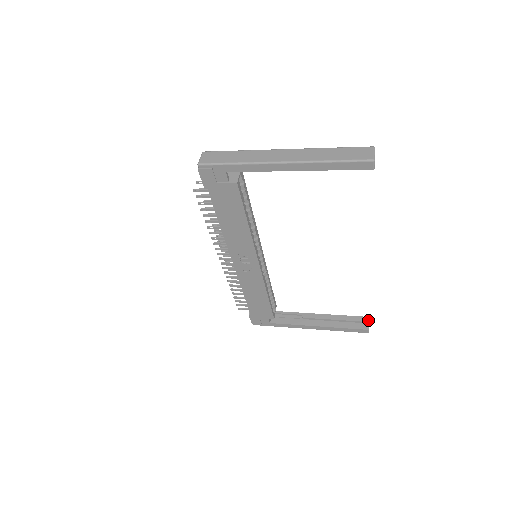
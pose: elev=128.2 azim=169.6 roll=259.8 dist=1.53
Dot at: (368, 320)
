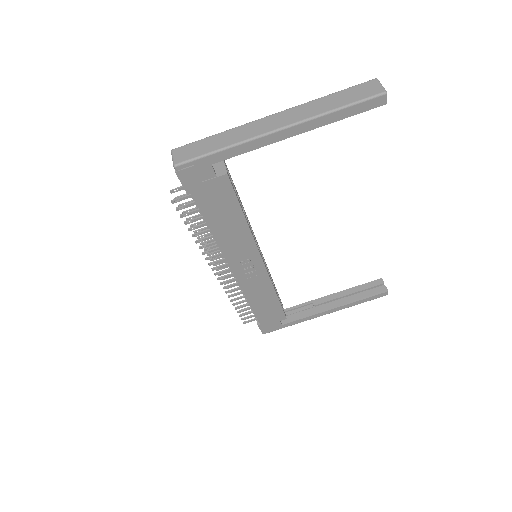
Dot at: (382, 282)
